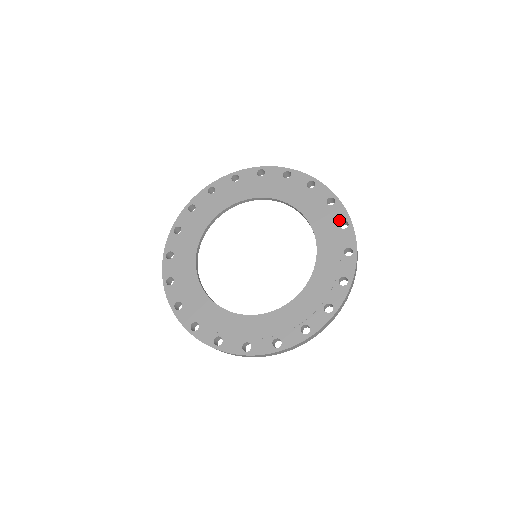
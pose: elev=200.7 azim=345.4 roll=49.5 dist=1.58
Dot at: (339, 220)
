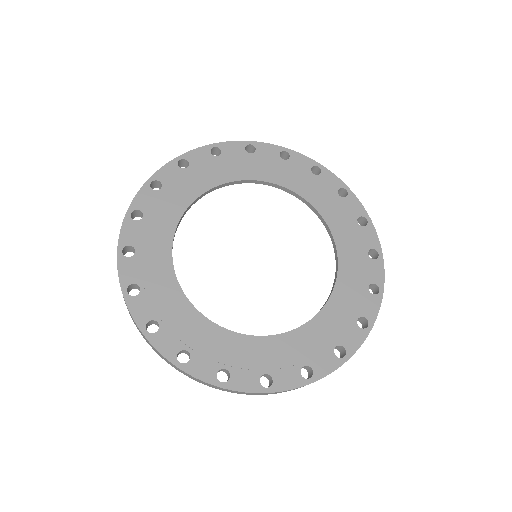
Dot at: (363, 313)
